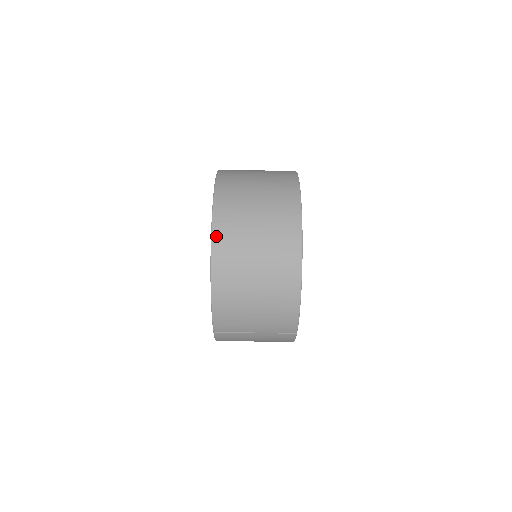
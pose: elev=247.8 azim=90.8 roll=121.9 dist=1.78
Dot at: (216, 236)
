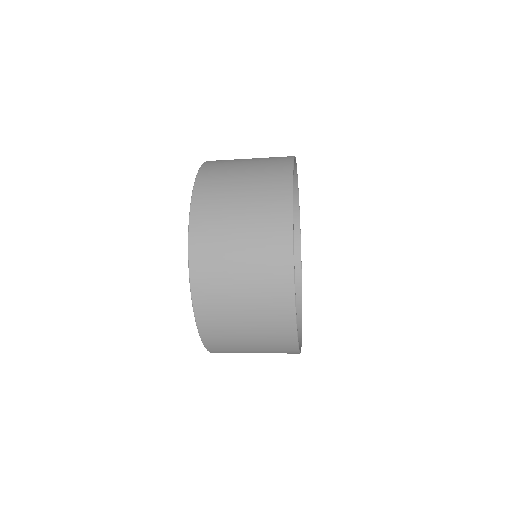
Dot at: (194, 272)
